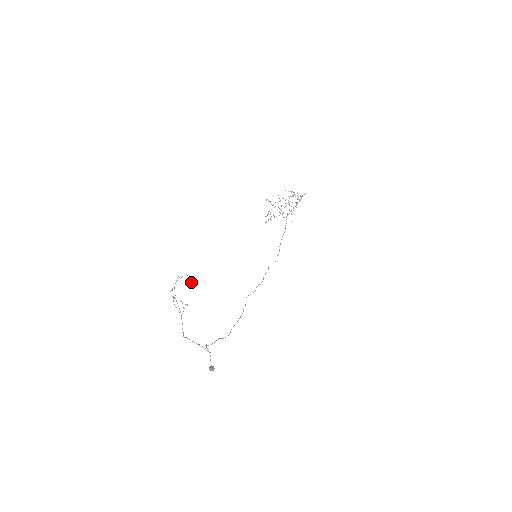
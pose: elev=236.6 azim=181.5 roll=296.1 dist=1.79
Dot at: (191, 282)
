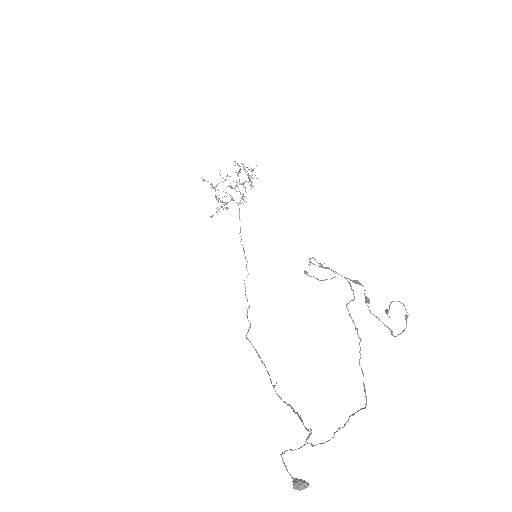
Dot at: occluded
